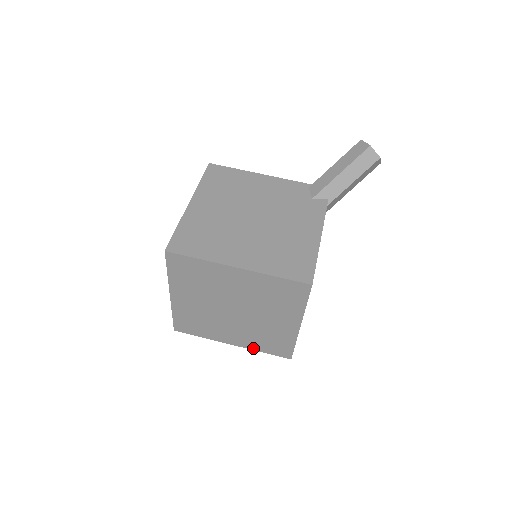
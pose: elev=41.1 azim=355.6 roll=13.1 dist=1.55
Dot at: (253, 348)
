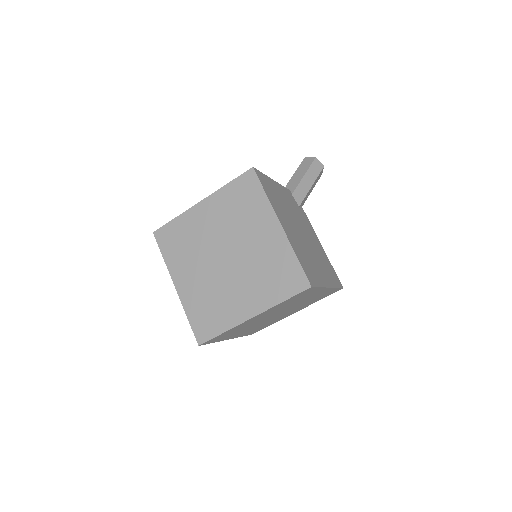
Dot at: (240, 336)
